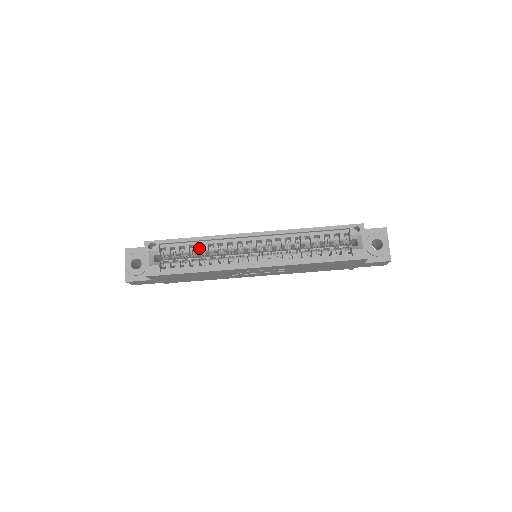
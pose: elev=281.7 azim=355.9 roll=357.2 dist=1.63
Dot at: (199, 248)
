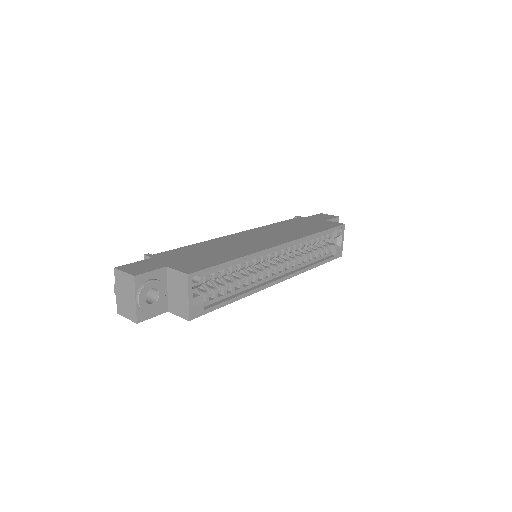
Dot at: occluded
